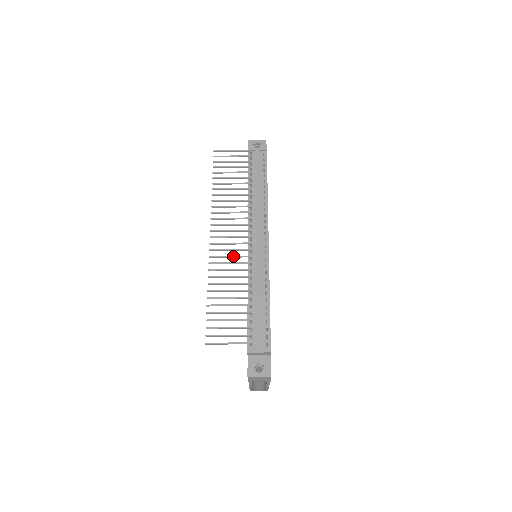
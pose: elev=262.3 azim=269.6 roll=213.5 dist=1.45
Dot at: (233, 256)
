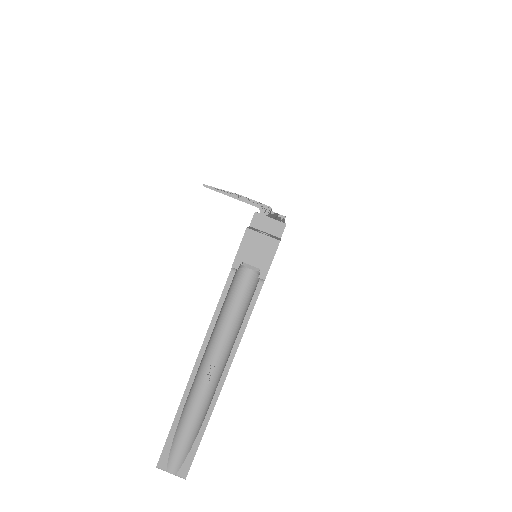
Dot at: occluded
